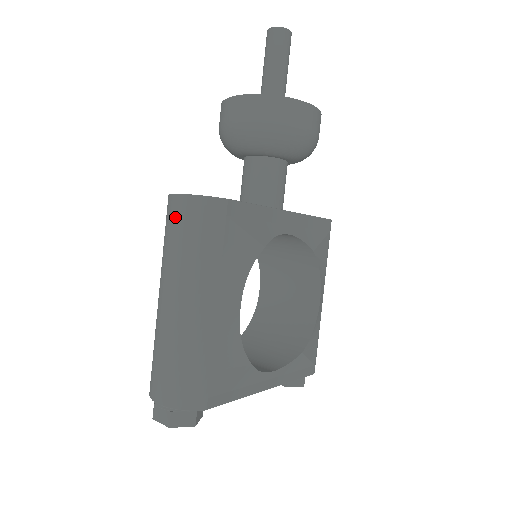
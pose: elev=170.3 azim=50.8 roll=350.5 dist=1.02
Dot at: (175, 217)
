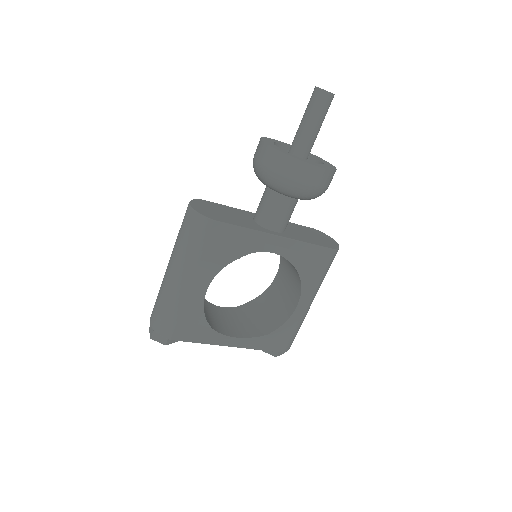
Dot at: (184, 218)
